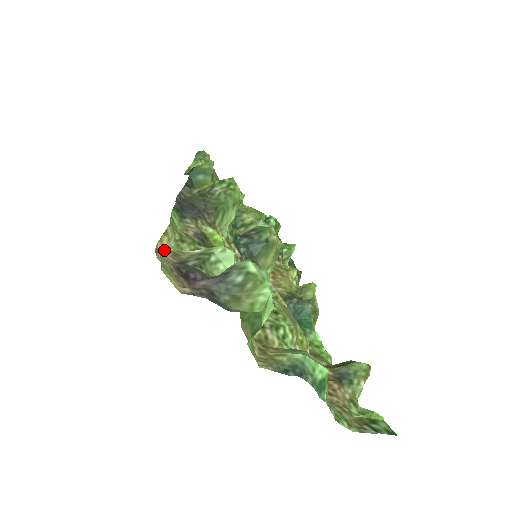
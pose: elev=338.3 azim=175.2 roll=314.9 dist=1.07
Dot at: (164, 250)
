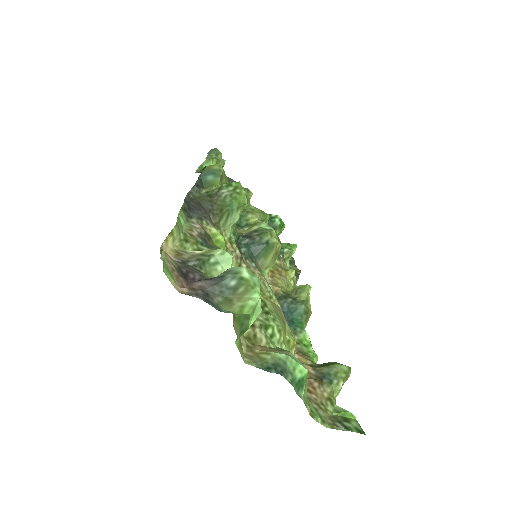
Dot at: (169, 249)
